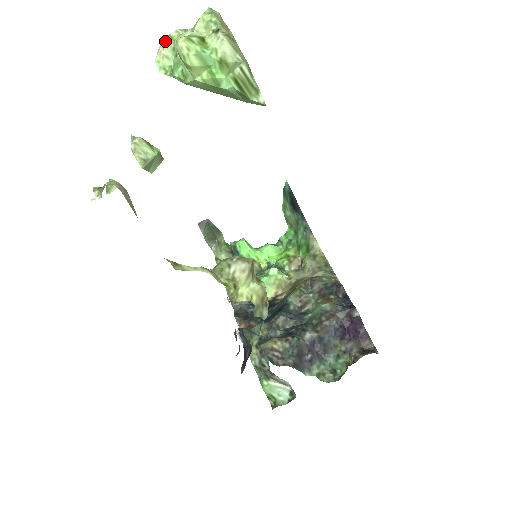
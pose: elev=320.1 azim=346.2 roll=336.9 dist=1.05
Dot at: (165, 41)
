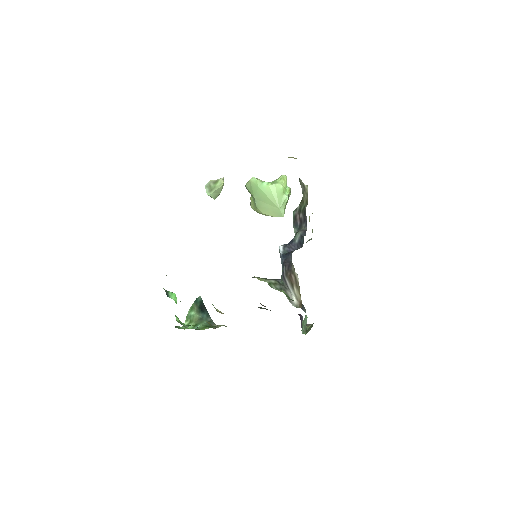
Dot at: occluded
